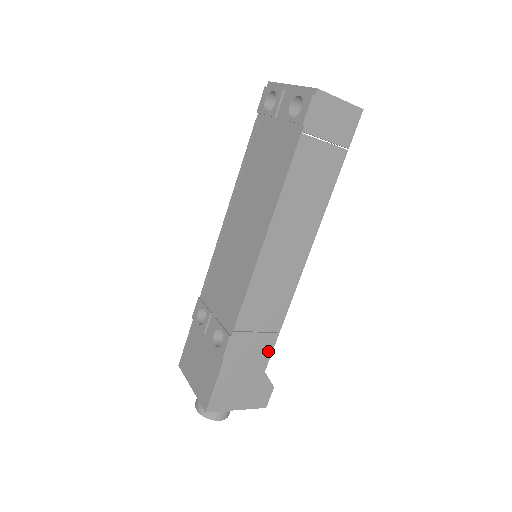
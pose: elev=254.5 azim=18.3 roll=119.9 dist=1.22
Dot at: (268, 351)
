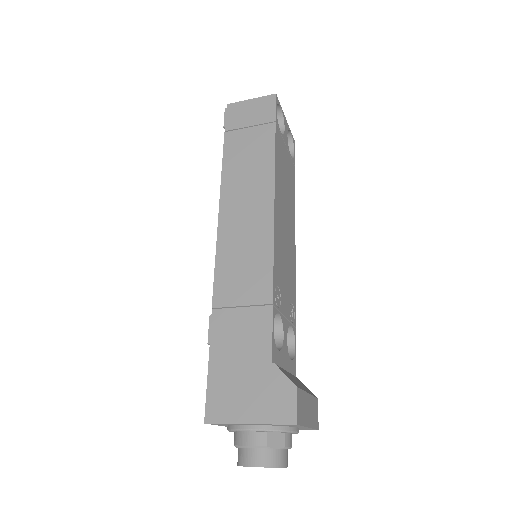
Dot at: (266, 330)
